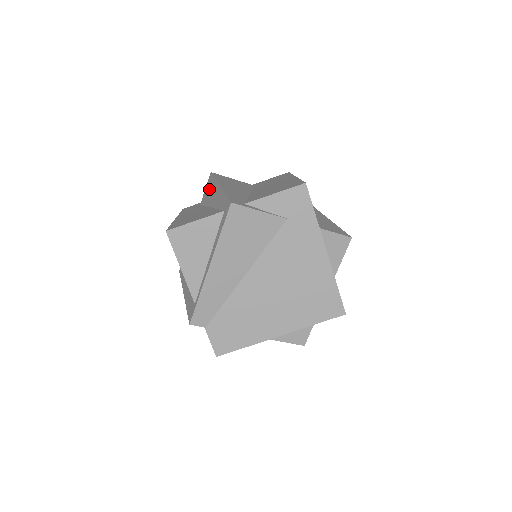
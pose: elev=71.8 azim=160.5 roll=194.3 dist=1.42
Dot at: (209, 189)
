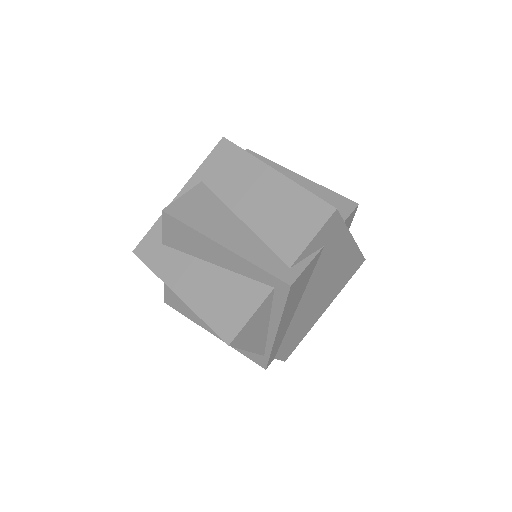
Dot at: (182, 236)
